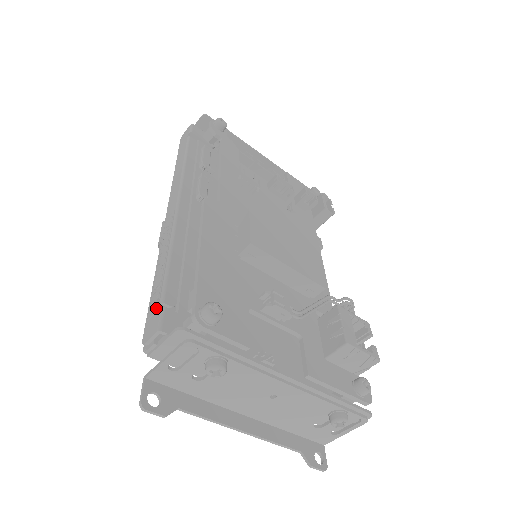
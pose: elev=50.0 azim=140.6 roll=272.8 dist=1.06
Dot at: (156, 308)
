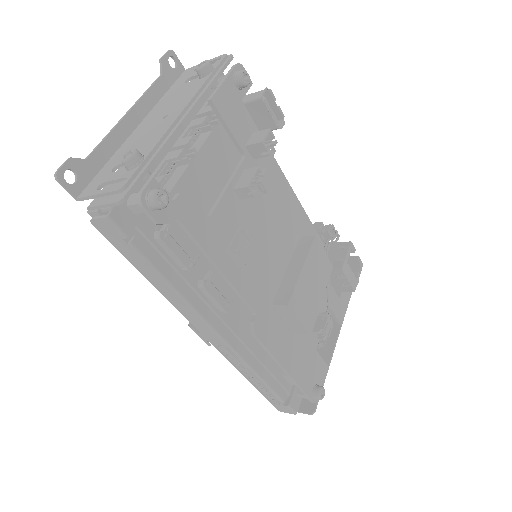
Dot at: (281, 405)
